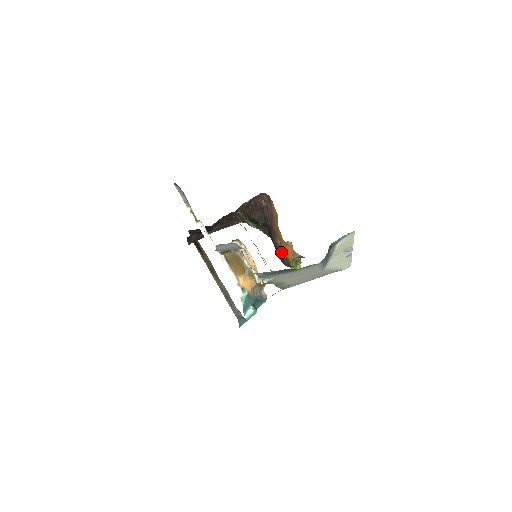
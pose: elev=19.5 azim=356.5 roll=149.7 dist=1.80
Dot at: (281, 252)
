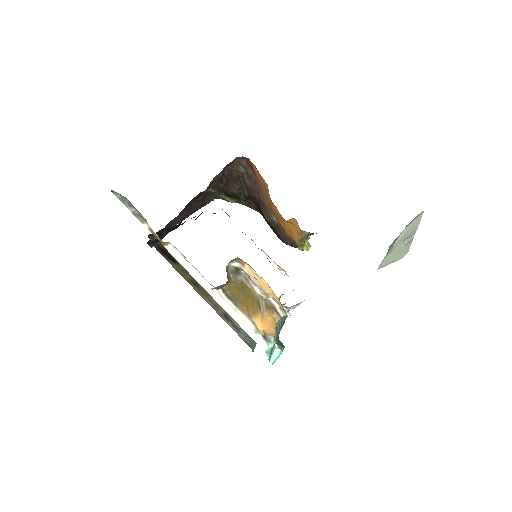
Dot at: (279, 230)
